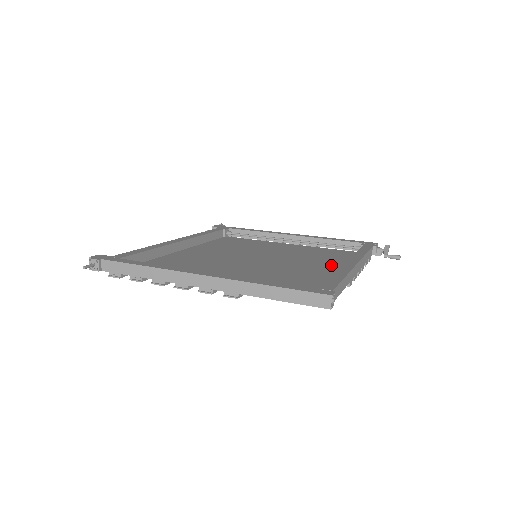
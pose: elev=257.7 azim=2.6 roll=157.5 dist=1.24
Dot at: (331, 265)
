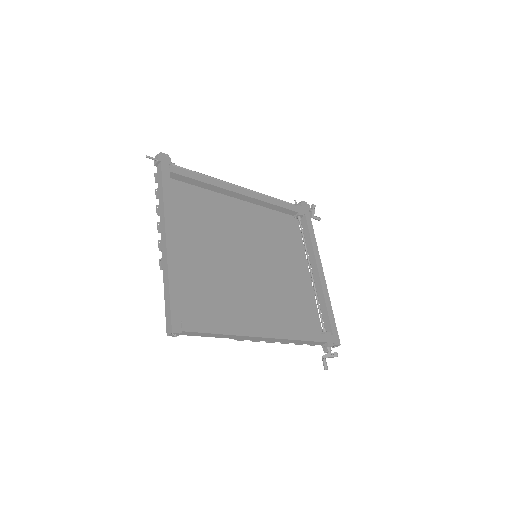
Dot at: (270, 317)
